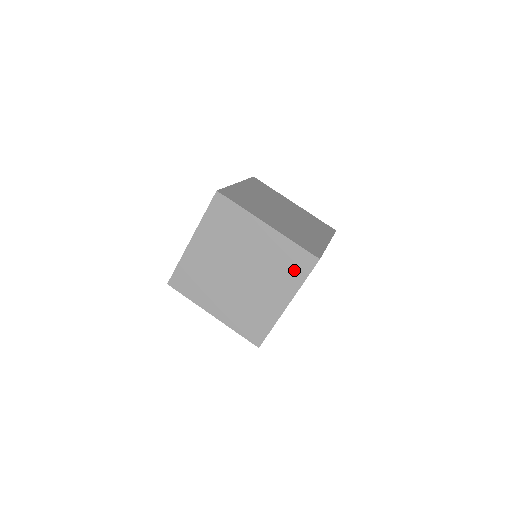
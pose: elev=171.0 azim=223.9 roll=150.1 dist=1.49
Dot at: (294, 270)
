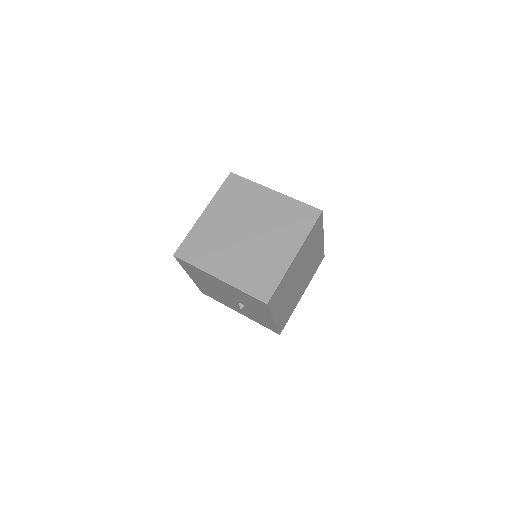
Dot at: (300, 223)
